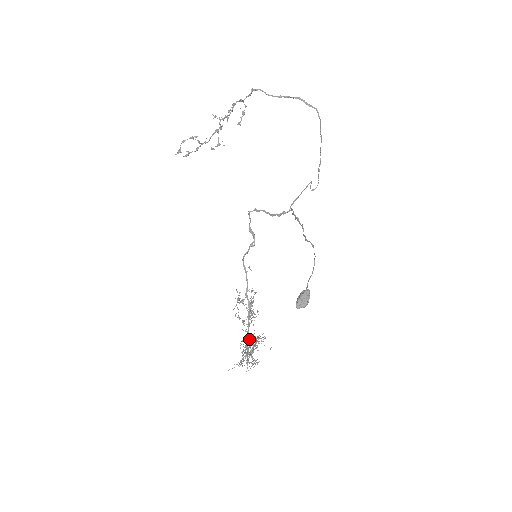
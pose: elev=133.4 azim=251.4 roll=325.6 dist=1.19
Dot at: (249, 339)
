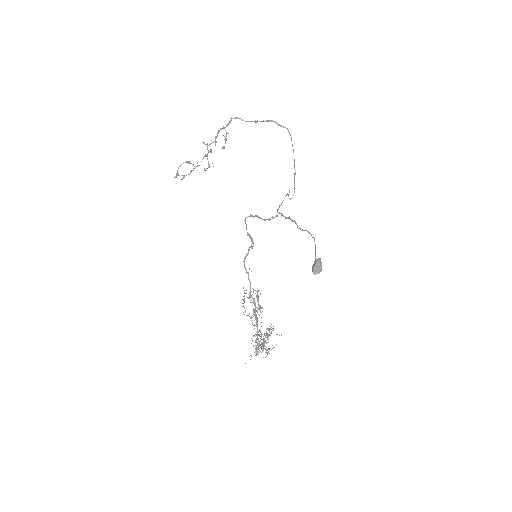
Dot at: (260, 331)
